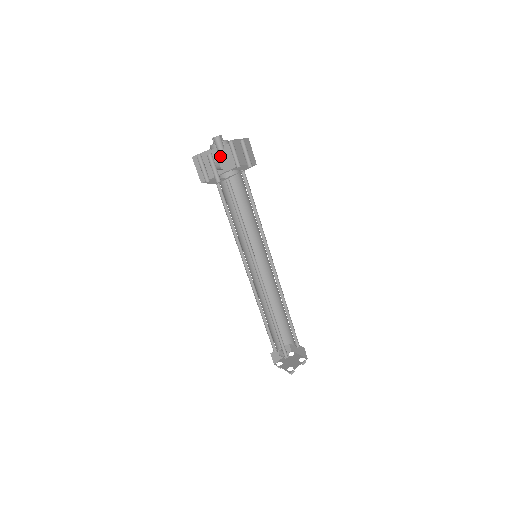
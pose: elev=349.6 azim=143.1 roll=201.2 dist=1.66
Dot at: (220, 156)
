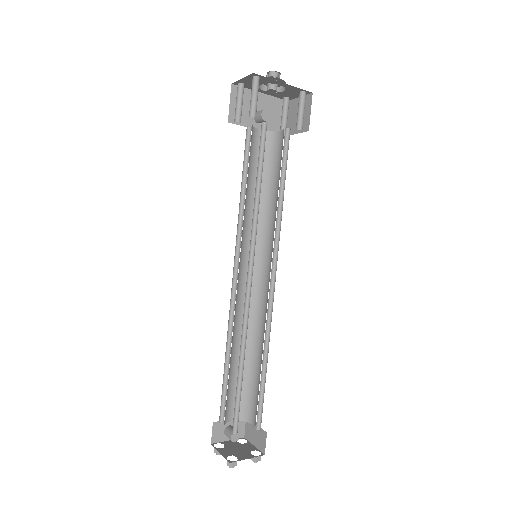
Dot at: occluded
